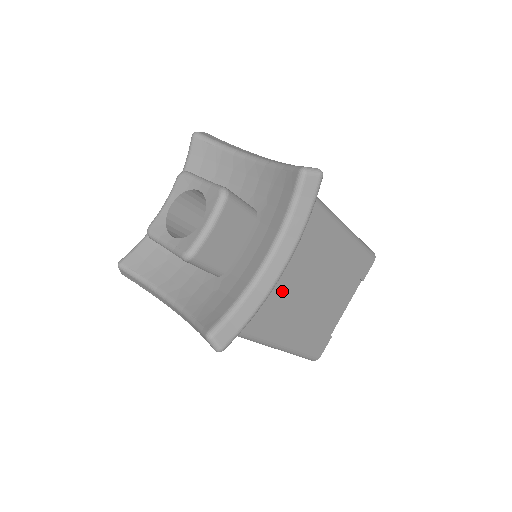
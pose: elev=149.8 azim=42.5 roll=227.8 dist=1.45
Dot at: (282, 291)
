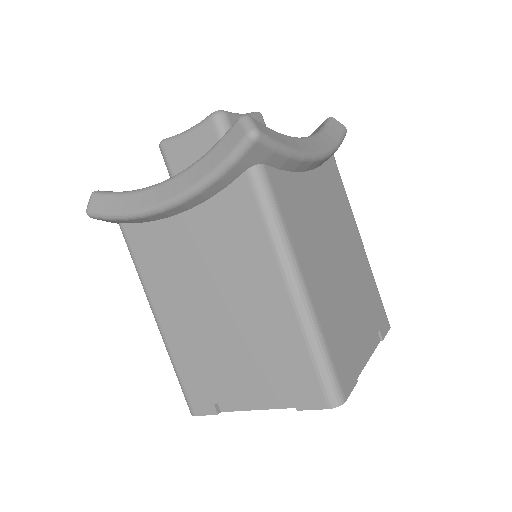
Dot at: (309, 205)
